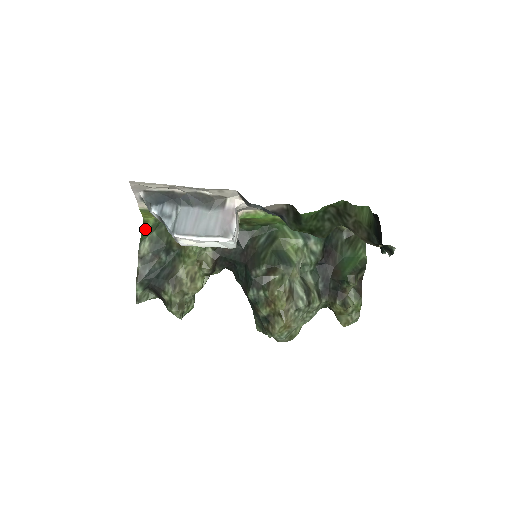
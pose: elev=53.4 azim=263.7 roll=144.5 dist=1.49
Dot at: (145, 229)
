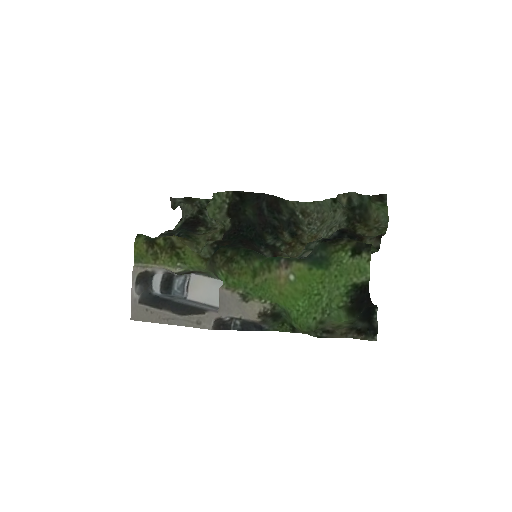
Dot at: (144, 235)
